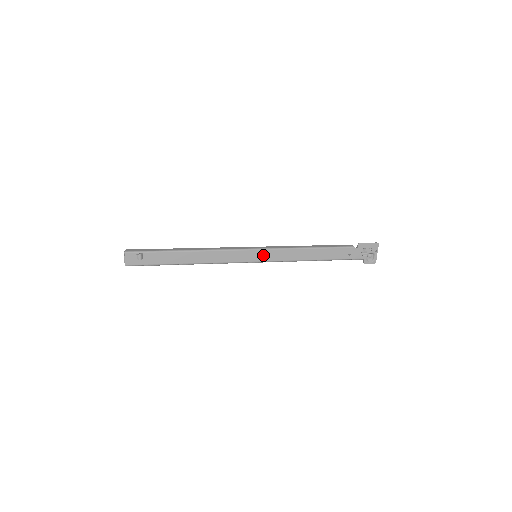
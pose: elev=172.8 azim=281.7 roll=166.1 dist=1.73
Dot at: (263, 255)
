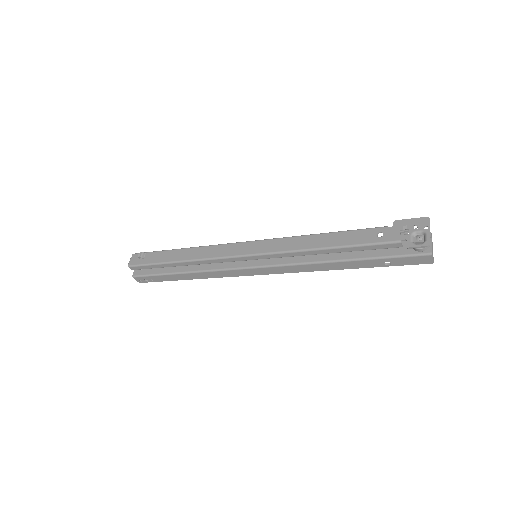
Dot at: (259, 246)
